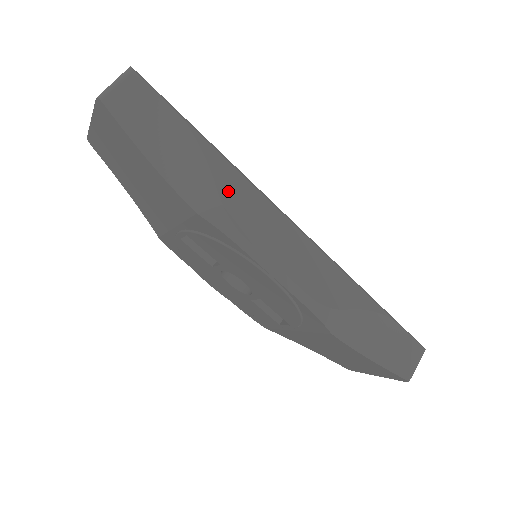
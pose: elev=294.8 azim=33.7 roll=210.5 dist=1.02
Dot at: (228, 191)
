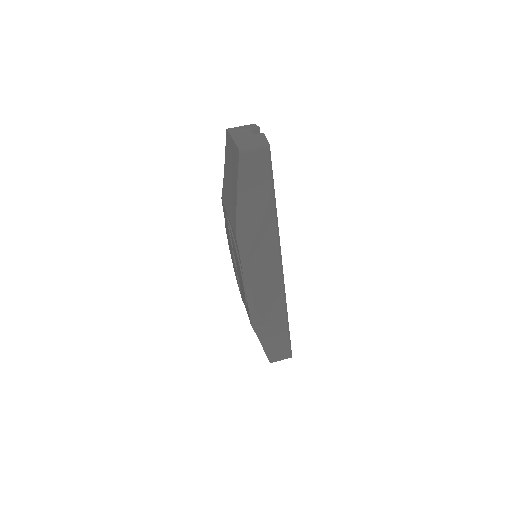
Dot at: (261, 238)
